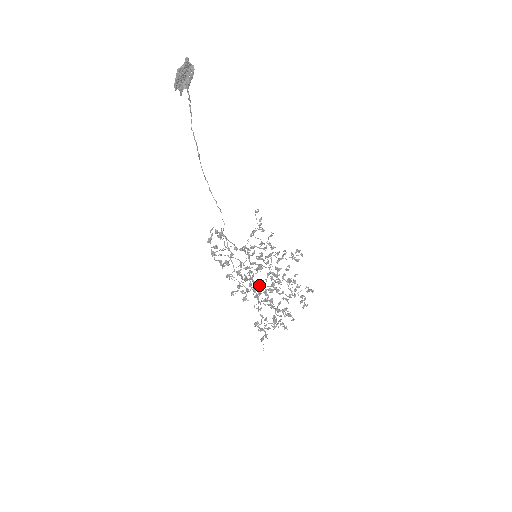
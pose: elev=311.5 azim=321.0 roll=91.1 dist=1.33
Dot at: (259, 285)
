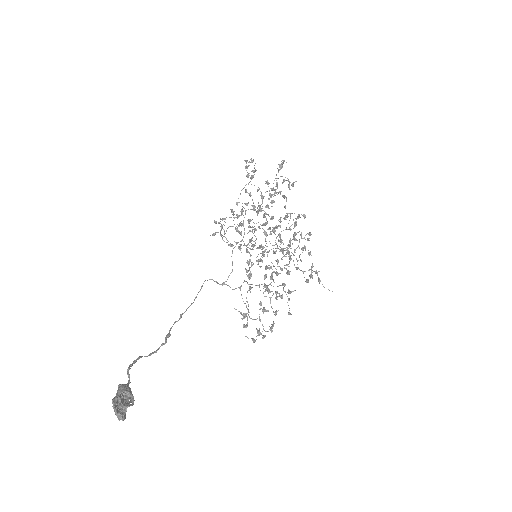
Dot at: occluded
